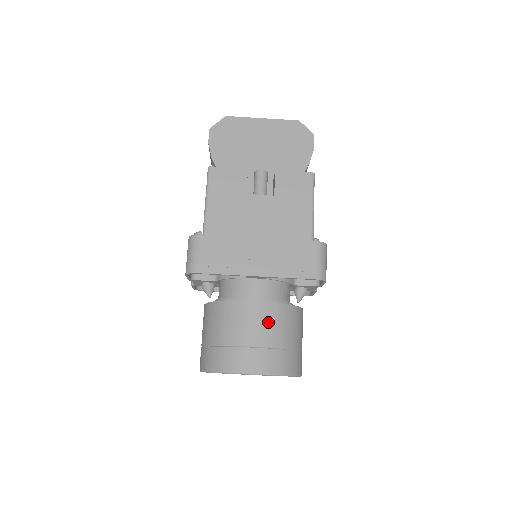
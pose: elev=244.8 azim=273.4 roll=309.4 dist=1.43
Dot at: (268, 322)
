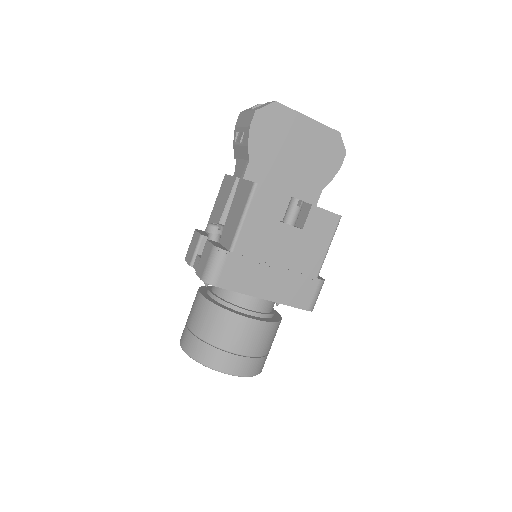
Dot at: (260, 338)
